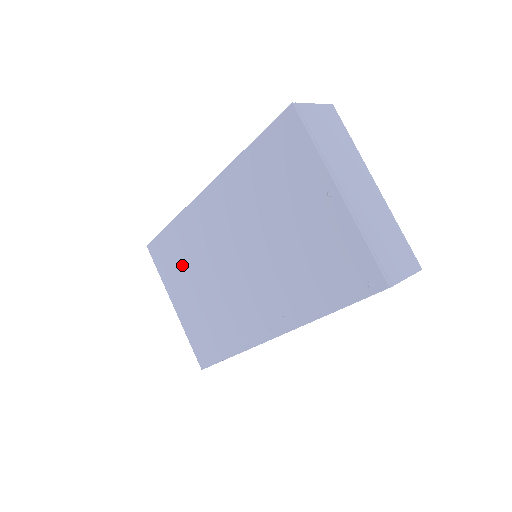
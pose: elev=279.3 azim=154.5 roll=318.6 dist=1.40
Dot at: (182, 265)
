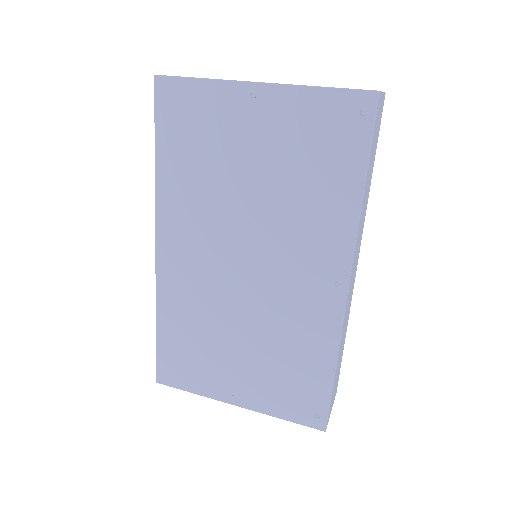
Dot at: (204, 349)
